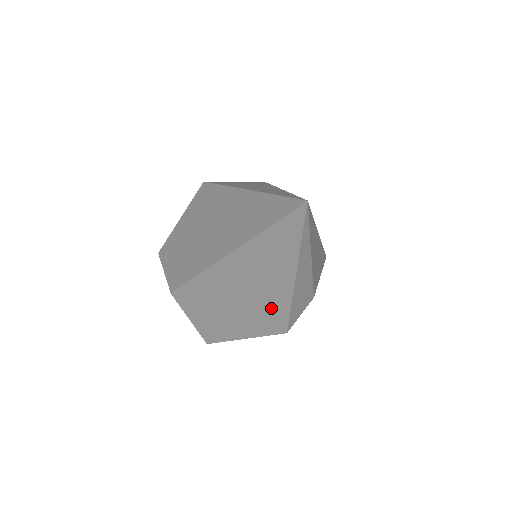
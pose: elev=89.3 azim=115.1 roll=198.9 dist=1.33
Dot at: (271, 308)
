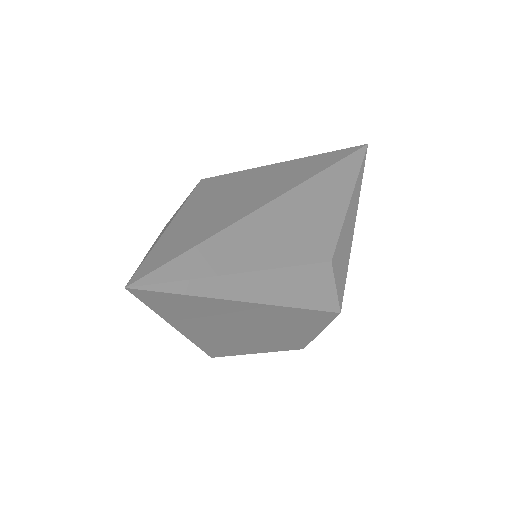
Dot at: (288, 318)
